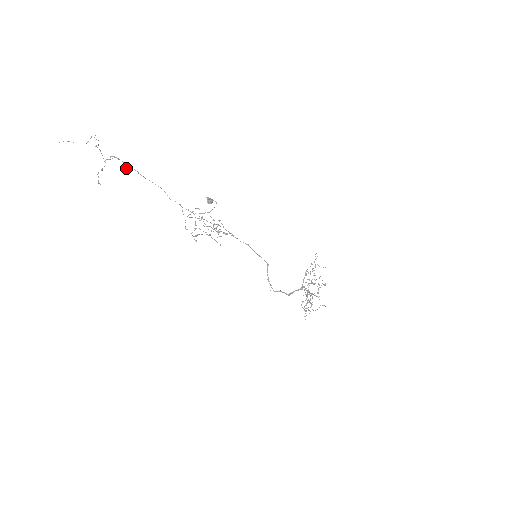
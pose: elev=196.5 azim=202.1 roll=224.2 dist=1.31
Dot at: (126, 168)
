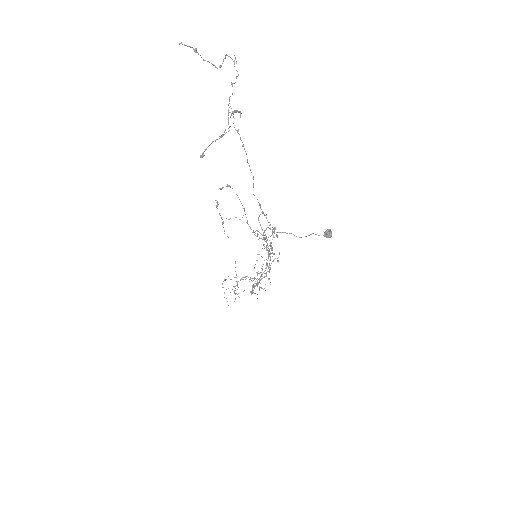
Dot at: (228, 128)
